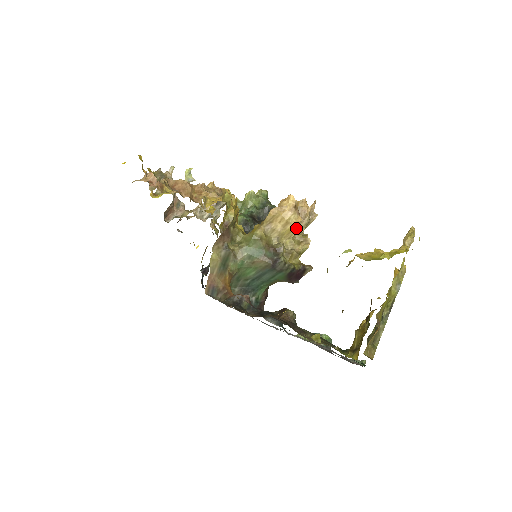
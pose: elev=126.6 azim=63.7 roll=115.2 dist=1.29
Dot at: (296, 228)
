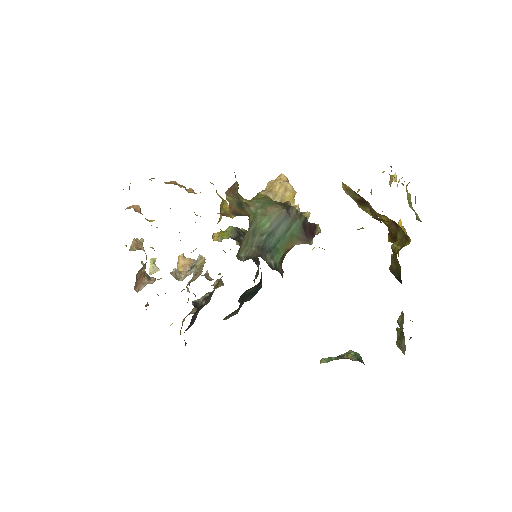
Dot at: (294, 199)
